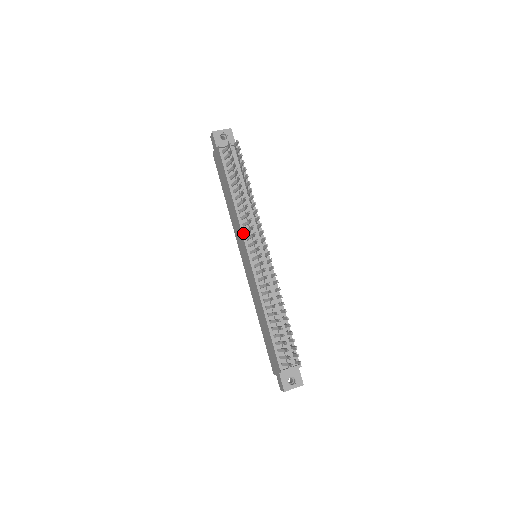
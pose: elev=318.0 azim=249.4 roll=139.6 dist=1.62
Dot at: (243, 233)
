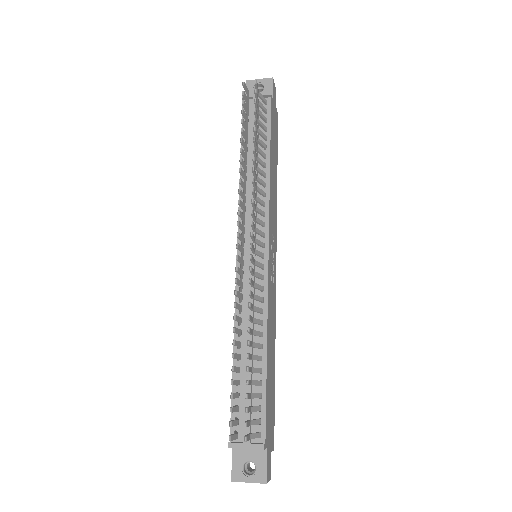
Dot at: occluded
